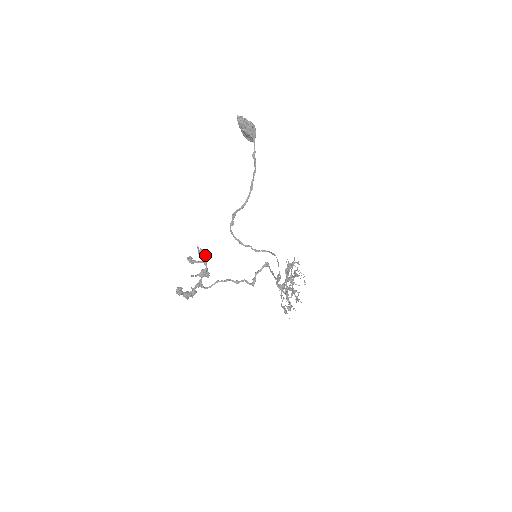
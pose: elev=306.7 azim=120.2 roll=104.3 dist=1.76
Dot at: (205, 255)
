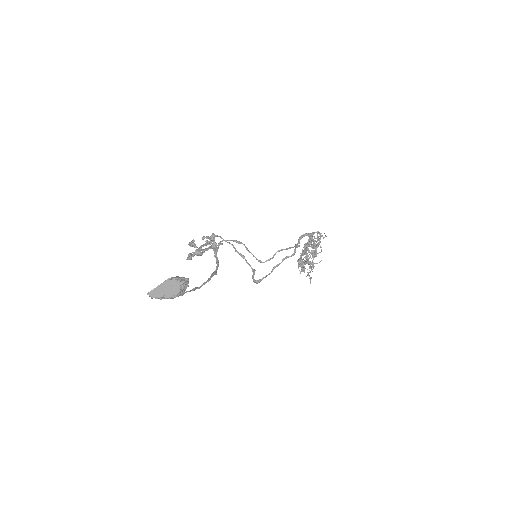
Dot at: (200, 255)
